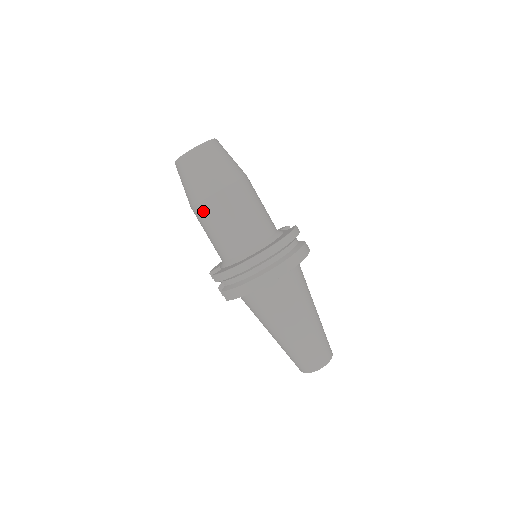
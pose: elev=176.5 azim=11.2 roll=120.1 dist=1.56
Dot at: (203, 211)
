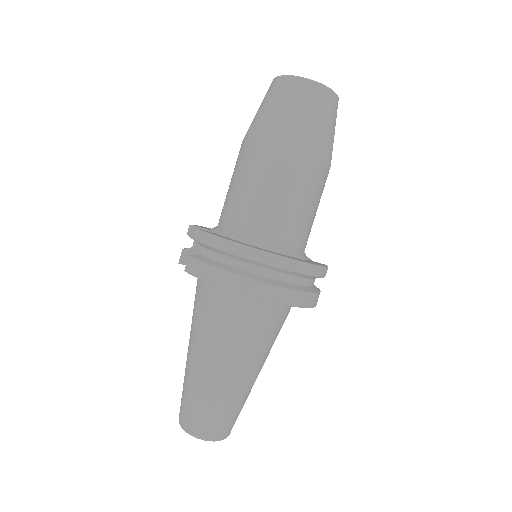
Dot at: (259, 153)
